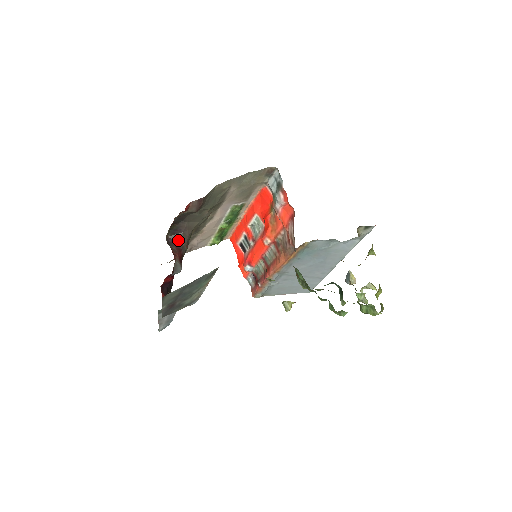
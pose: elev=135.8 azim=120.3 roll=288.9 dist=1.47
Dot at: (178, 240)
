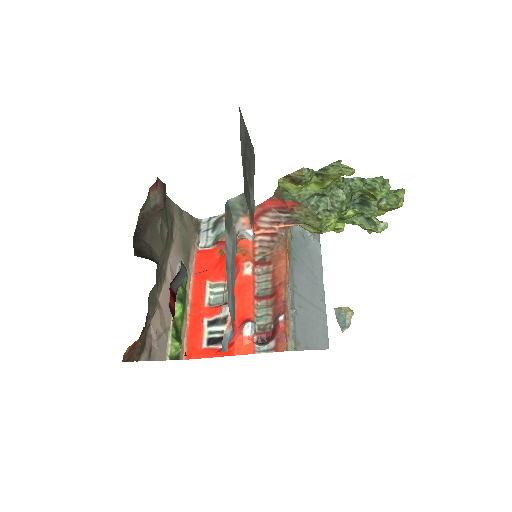
Dot at: occluded
